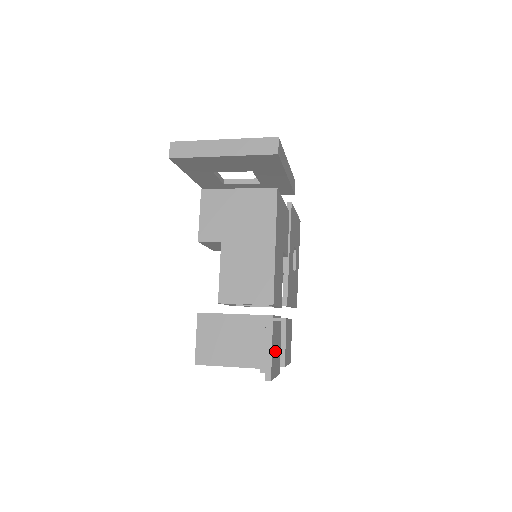
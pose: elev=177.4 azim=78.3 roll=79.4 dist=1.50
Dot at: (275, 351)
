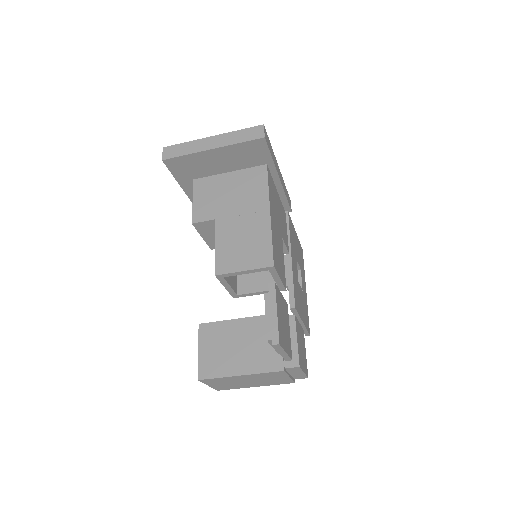
Dot at: (282, 322)
